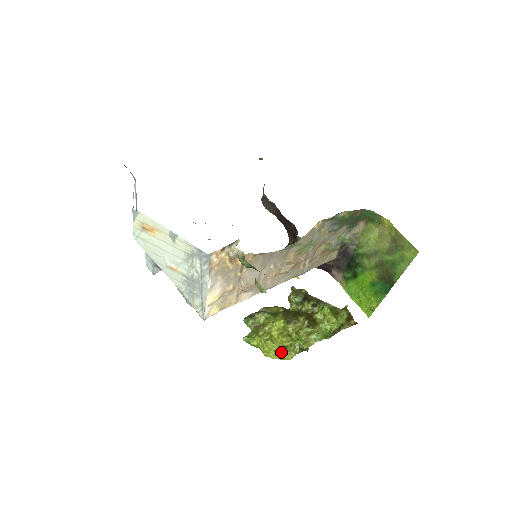
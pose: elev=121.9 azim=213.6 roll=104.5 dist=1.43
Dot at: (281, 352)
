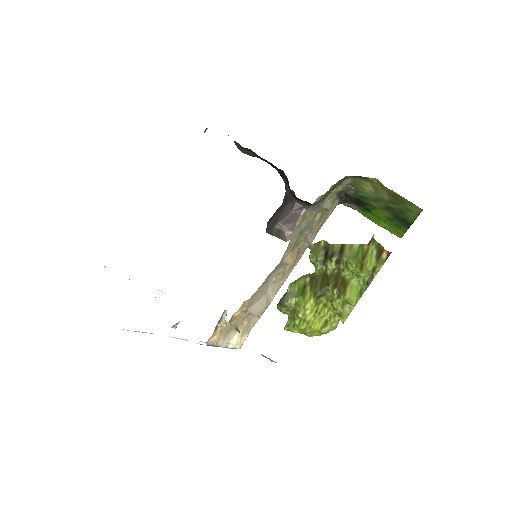
Dot at: (323, 331)
